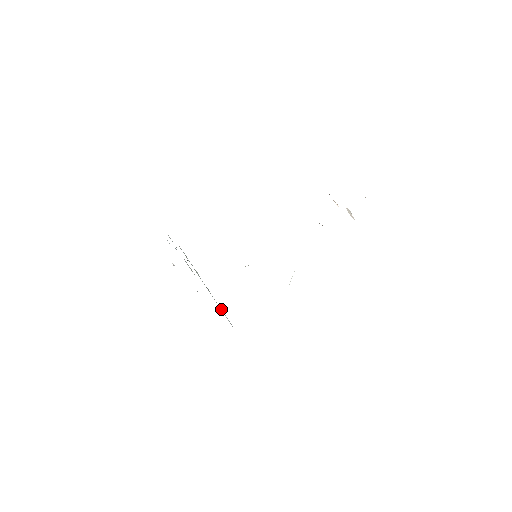
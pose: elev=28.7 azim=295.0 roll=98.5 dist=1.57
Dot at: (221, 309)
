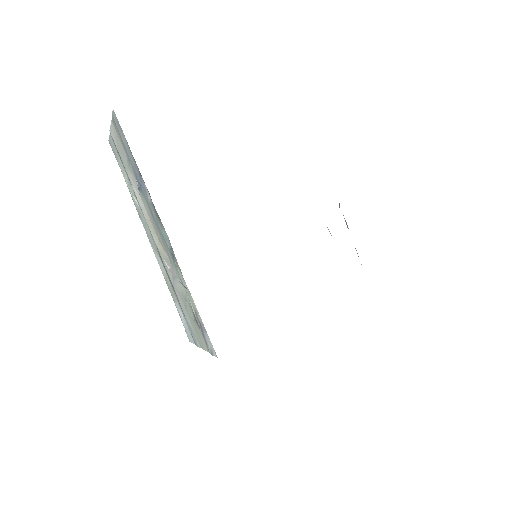
Dot at: (179, 306)
